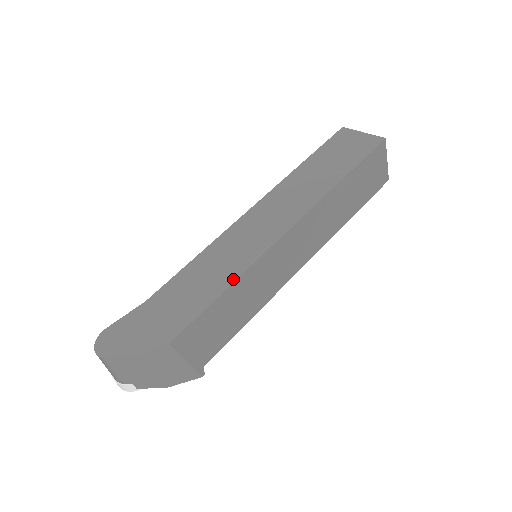
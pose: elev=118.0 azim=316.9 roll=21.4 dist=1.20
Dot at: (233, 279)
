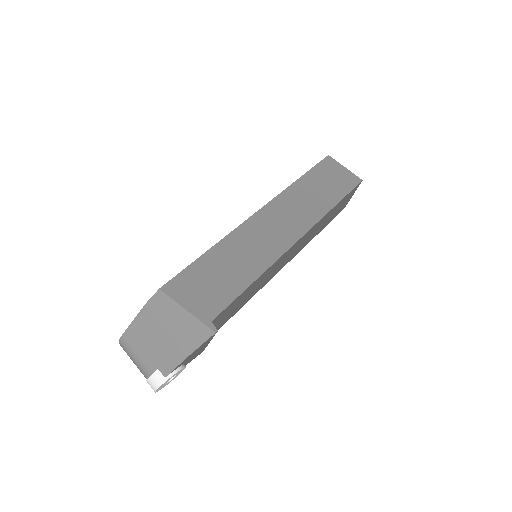
Dot at: (214, 246)
